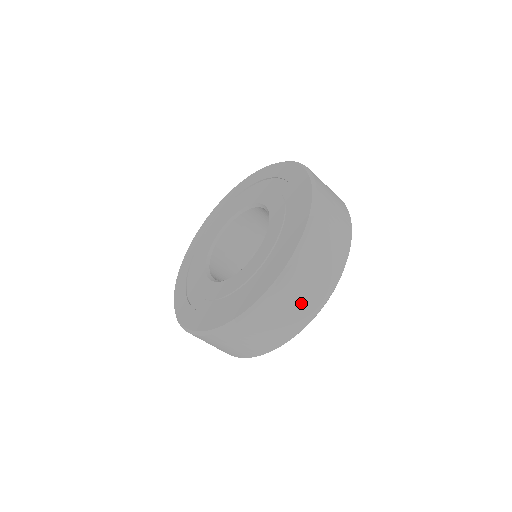
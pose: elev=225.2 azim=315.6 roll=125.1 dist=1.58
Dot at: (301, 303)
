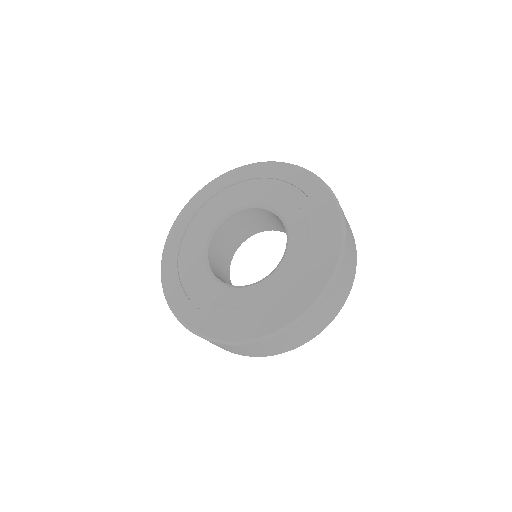
Dot at: (265, 350)
